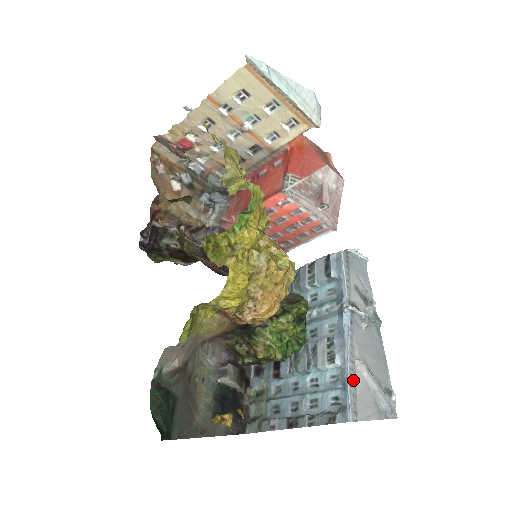
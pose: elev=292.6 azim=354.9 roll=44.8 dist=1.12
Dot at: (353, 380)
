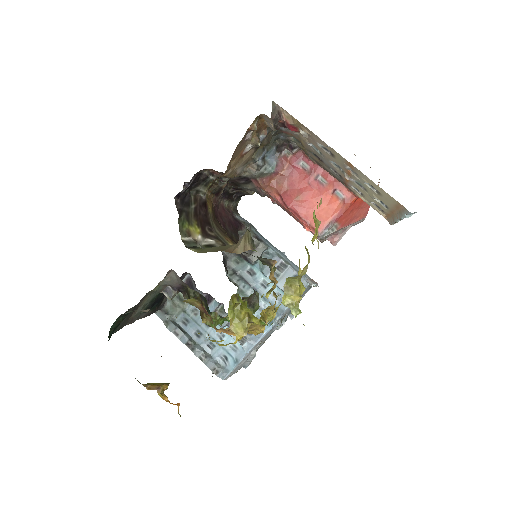
Dot at: (243, 361)
